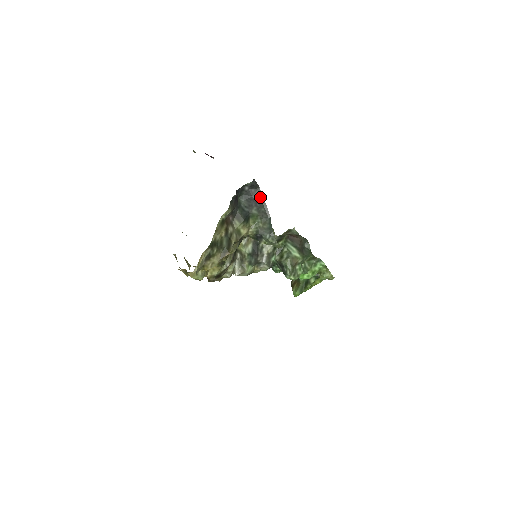
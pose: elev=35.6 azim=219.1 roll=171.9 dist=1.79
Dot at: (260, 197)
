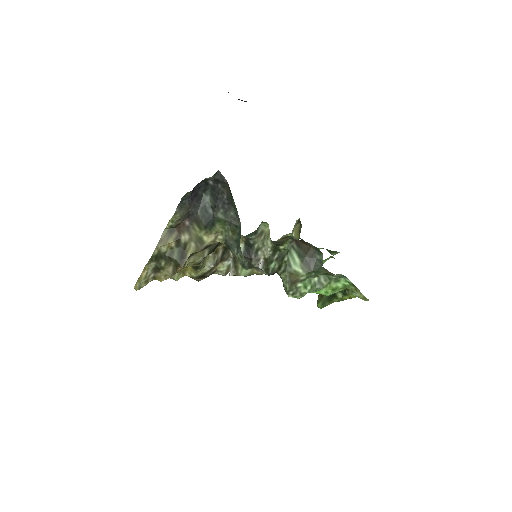
Dot at: (229, 196)
